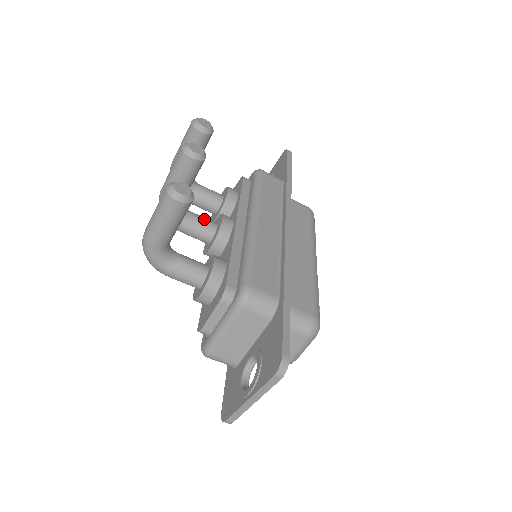
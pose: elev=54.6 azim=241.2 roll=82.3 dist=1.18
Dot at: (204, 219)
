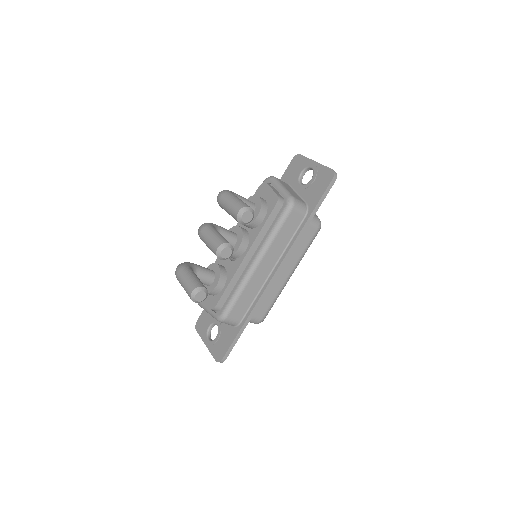
Dot at: (228, 239)
